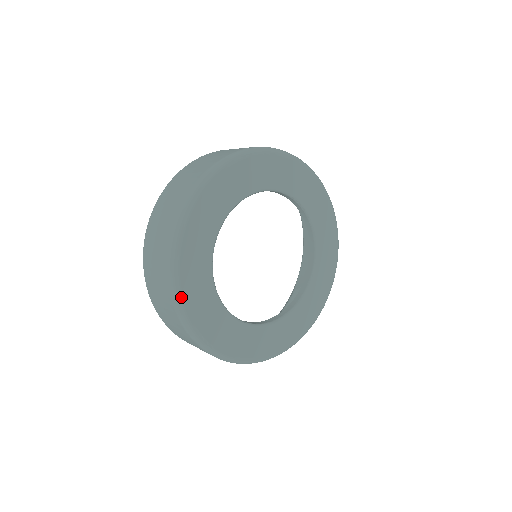
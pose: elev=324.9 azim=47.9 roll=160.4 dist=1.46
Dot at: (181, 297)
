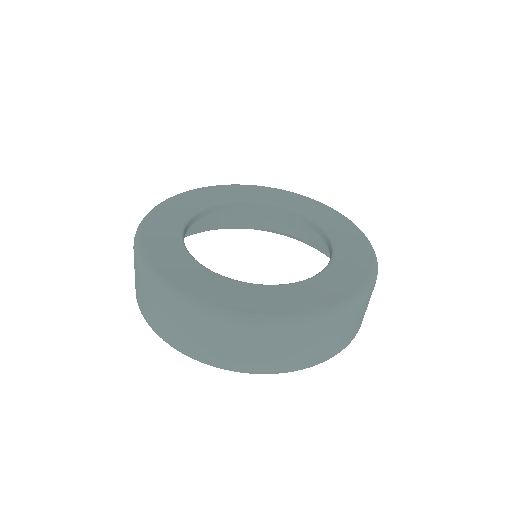
Dot at: (141, 231)
